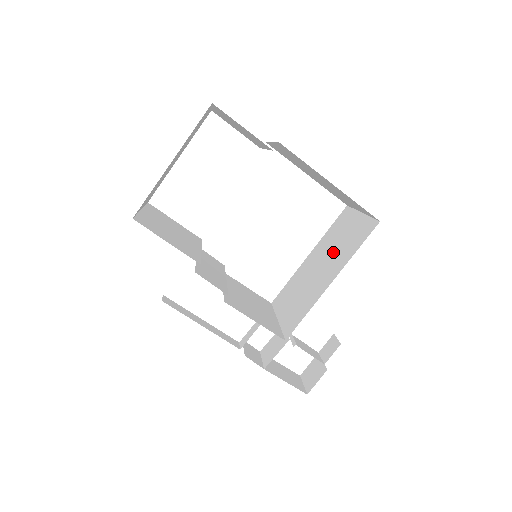
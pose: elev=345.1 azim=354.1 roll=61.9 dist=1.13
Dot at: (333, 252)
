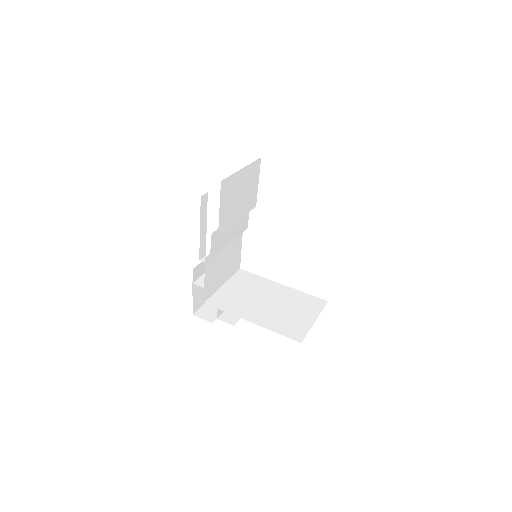
Dot at: (280, 310)
